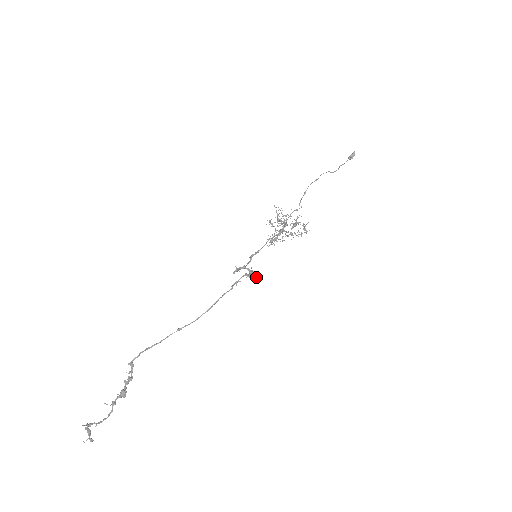
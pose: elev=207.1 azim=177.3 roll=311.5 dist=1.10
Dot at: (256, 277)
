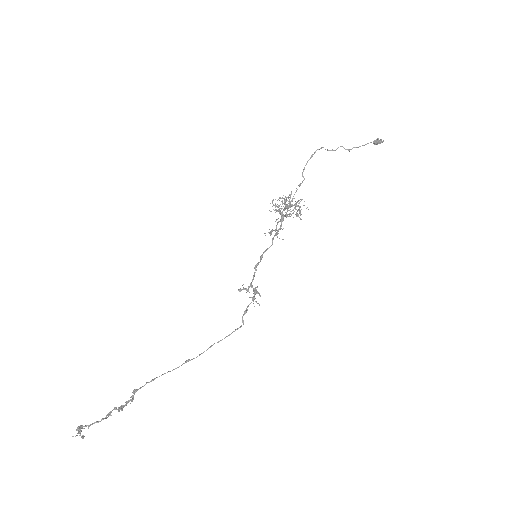
Dot at: occluded
